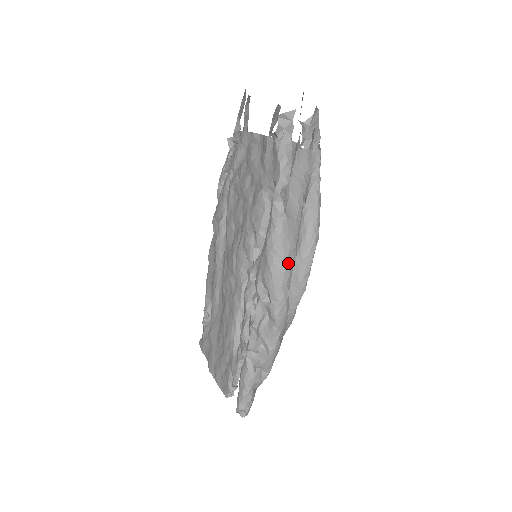
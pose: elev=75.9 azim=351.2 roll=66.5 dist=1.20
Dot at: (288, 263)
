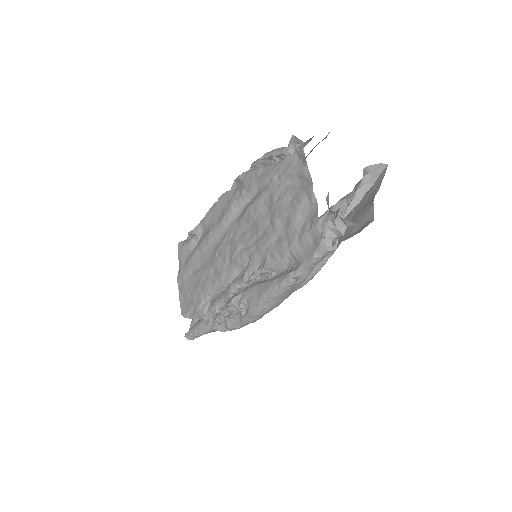
Dot at: (273, 307)
